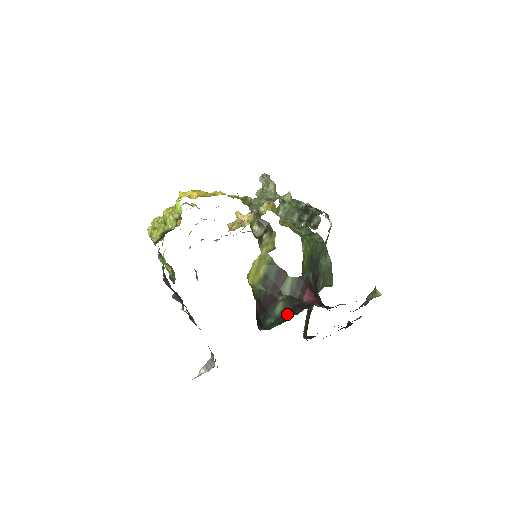
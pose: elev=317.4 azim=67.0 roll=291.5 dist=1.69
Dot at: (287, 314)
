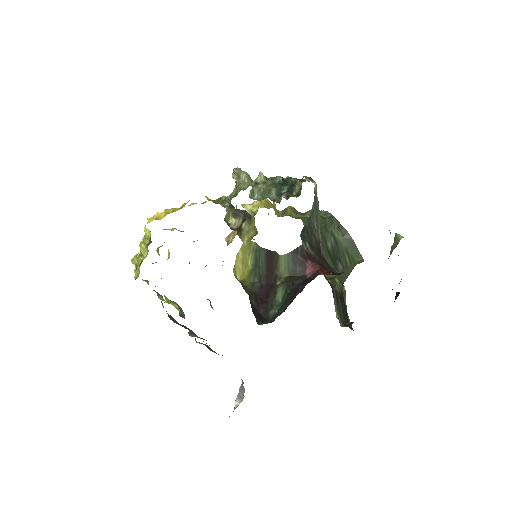
Dot at: (290, 297)
